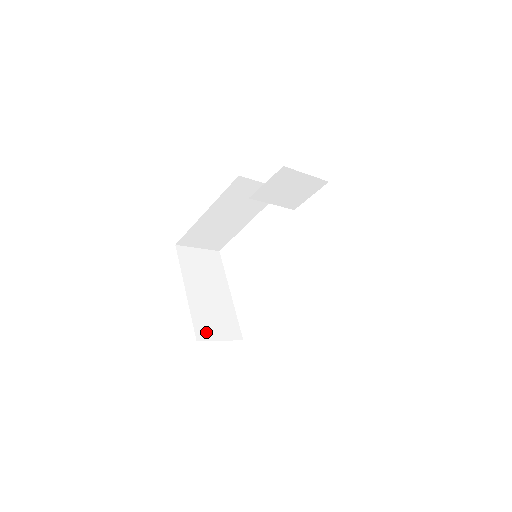
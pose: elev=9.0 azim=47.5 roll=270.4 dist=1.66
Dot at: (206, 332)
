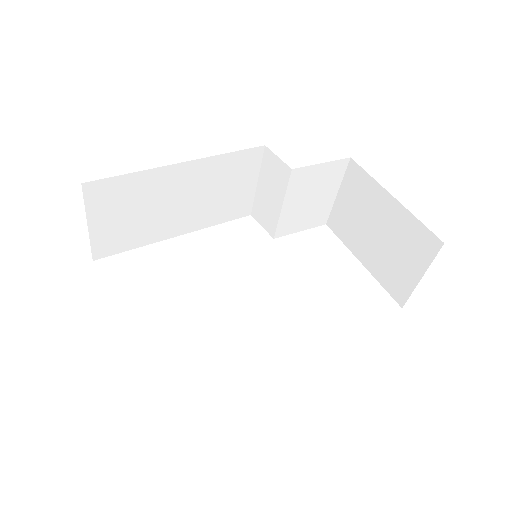
Dot at: occluded
